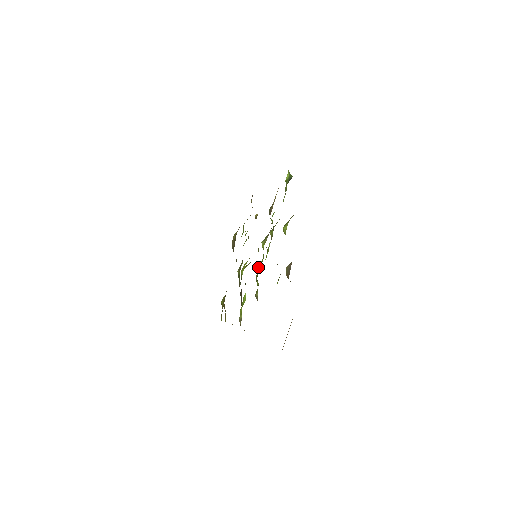
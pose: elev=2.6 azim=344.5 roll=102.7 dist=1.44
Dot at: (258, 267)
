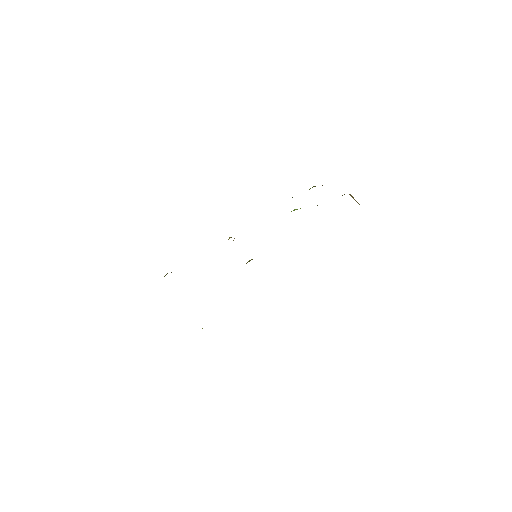
Dot at: occluded
